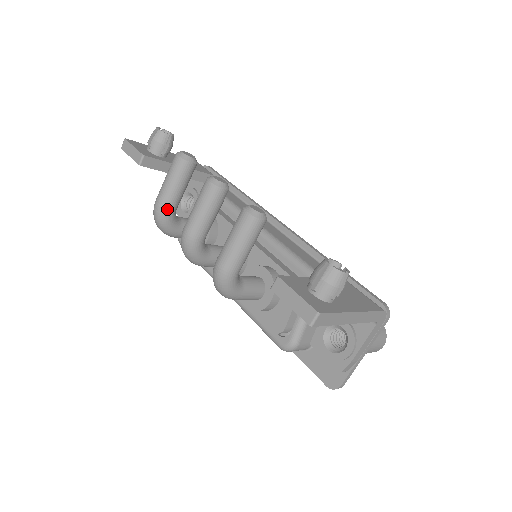
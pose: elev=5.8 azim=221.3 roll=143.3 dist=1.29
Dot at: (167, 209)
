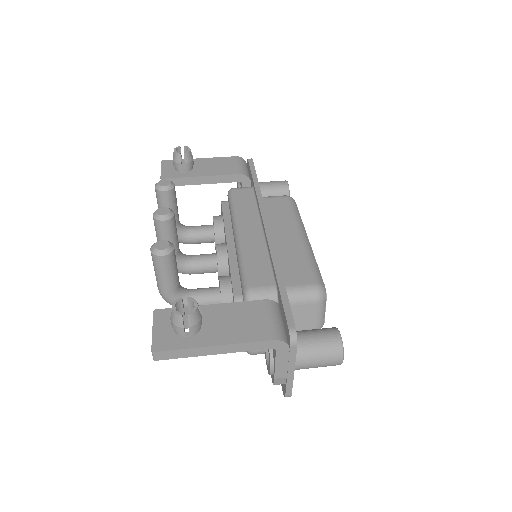
Dot at: occluded
